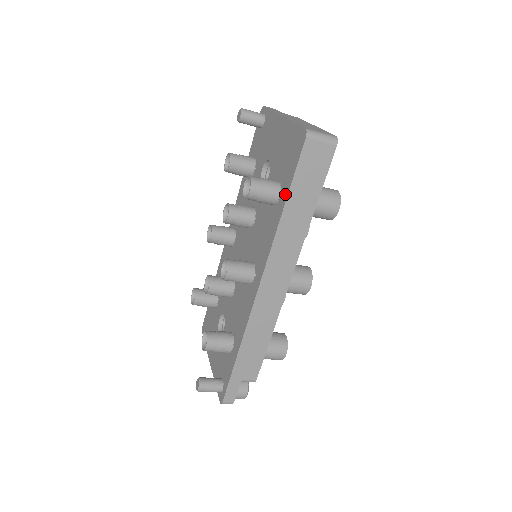
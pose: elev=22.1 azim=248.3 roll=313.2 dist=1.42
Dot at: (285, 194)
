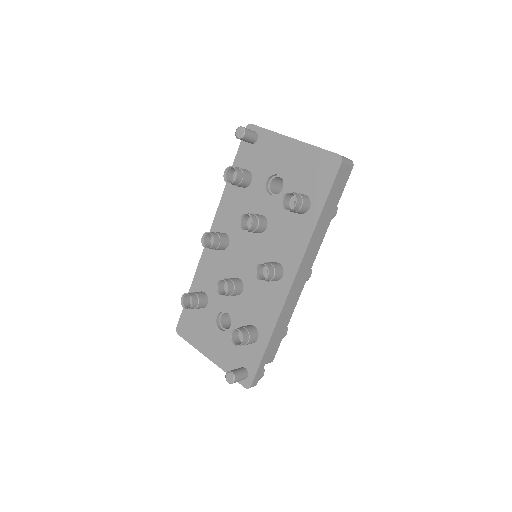
Dot at: (319, 205)
